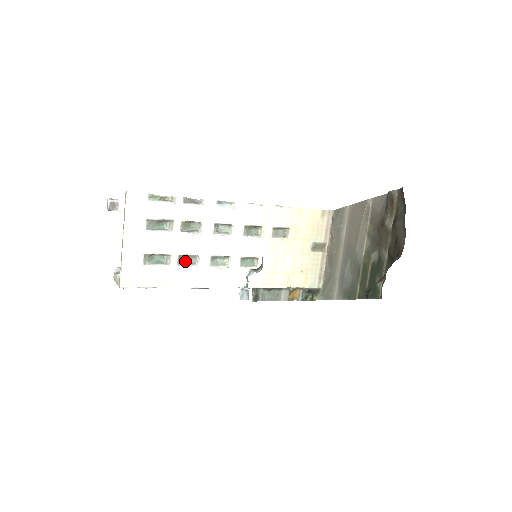
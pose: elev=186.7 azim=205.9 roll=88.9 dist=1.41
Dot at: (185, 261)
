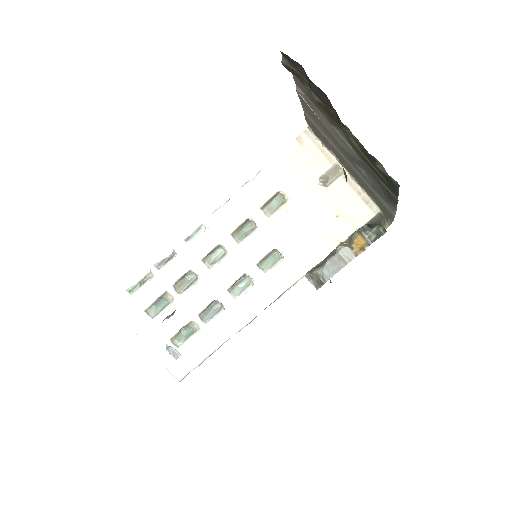
Dot at: (210, 314)
